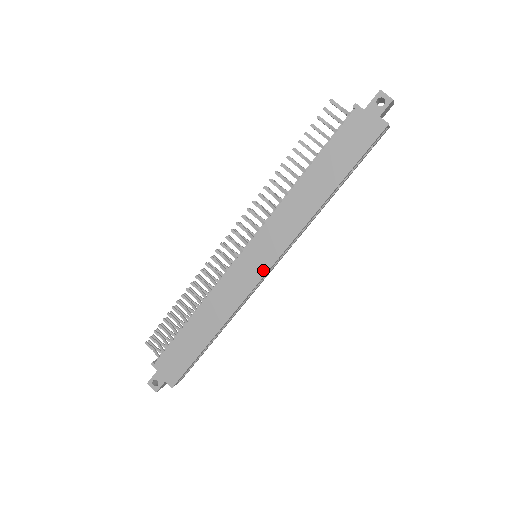
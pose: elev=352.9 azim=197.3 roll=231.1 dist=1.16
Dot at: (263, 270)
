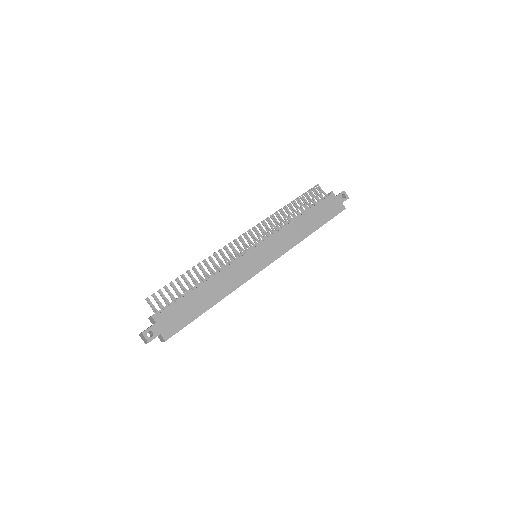
Dot at: (264, 265)
